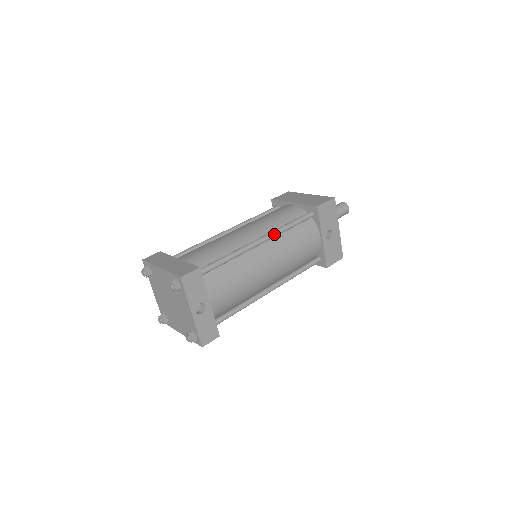
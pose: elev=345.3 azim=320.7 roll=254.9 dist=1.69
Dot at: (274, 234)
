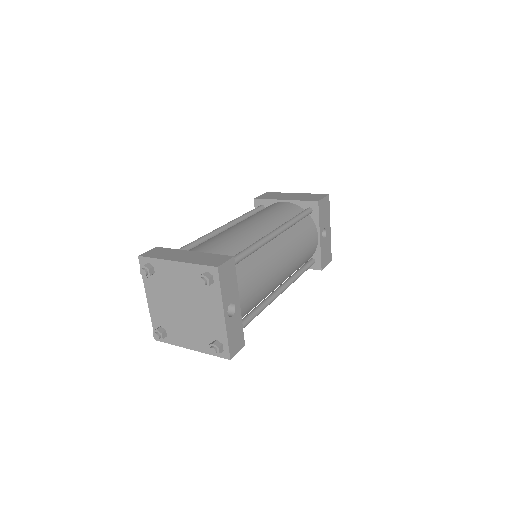
Dot at: (286, 227)
